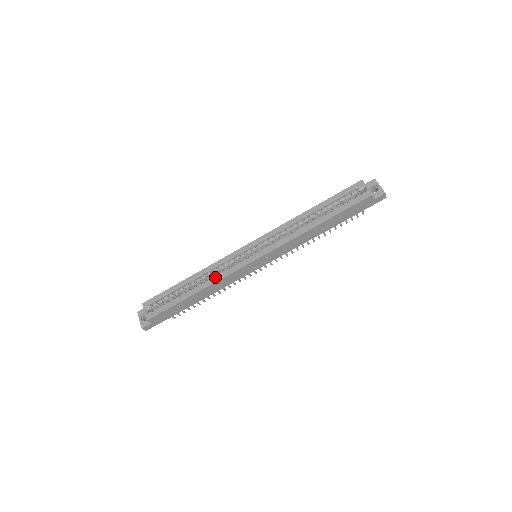
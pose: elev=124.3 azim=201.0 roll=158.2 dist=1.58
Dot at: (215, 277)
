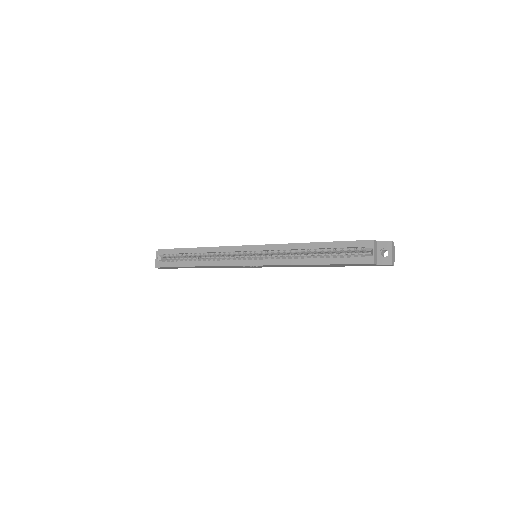
Dot at: (214, 261)
